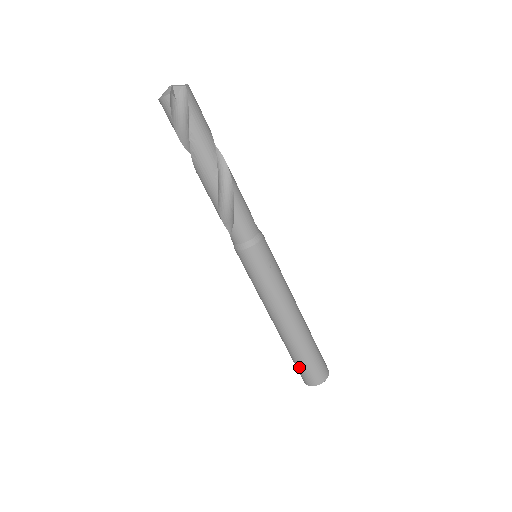
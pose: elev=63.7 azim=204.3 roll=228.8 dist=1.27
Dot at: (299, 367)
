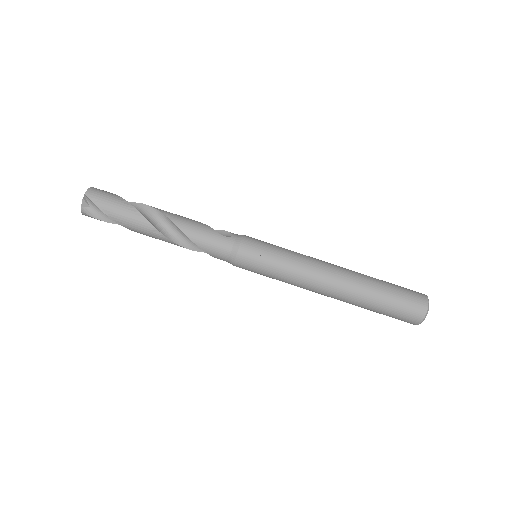
Dot at: occluded
